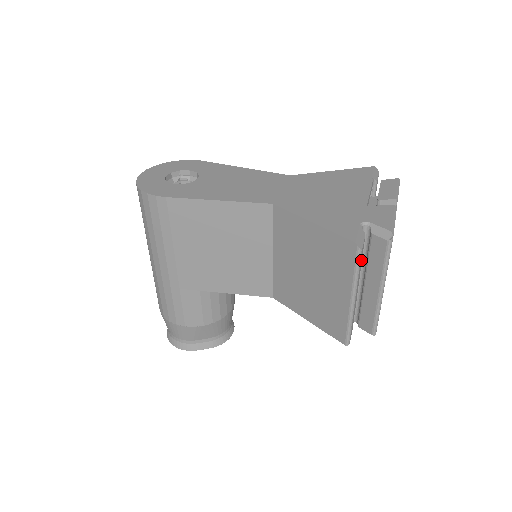
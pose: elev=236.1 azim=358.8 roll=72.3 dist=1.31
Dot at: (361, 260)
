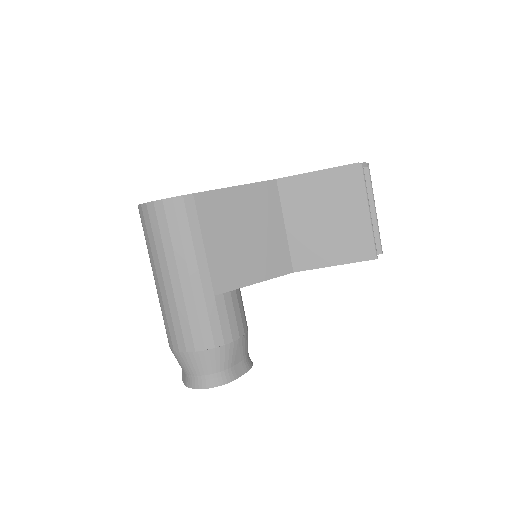
Dot at: occluded
